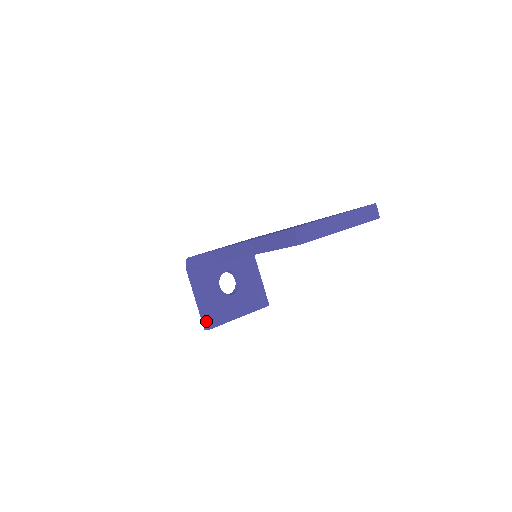
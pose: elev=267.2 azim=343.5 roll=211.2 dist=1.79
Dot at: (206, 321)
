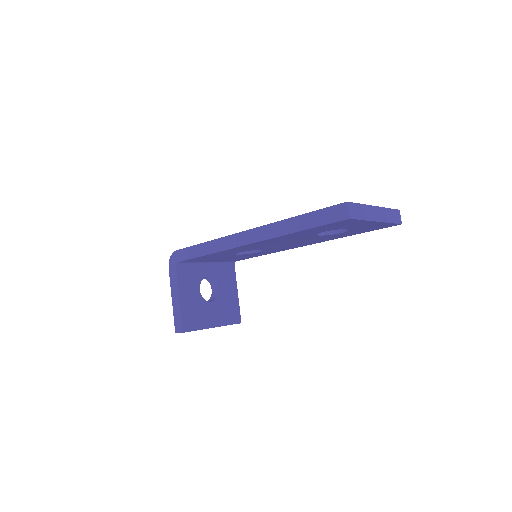
Dot at: (181, 322)
